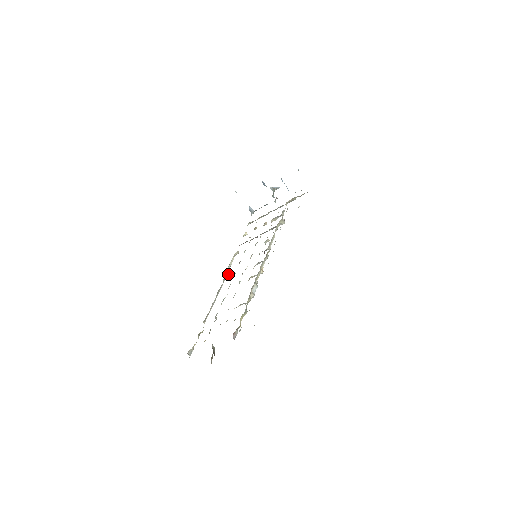
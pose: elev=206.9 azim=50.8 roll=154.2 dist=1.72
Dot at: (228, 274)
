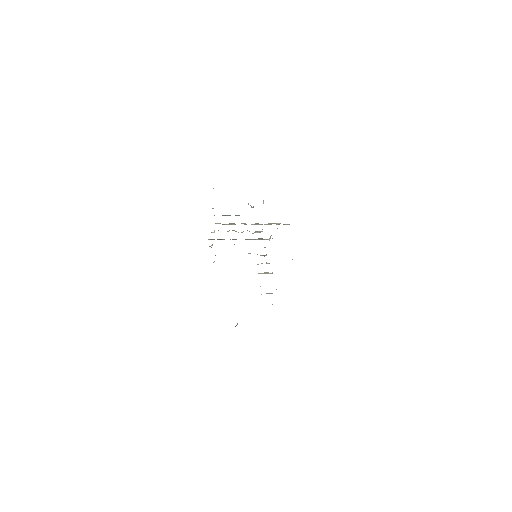
Dot at: occluded
